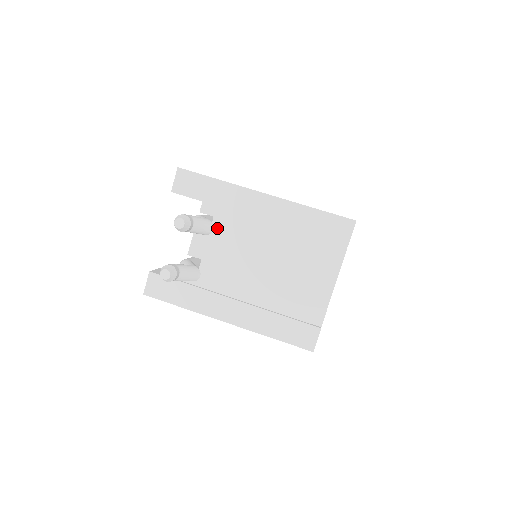
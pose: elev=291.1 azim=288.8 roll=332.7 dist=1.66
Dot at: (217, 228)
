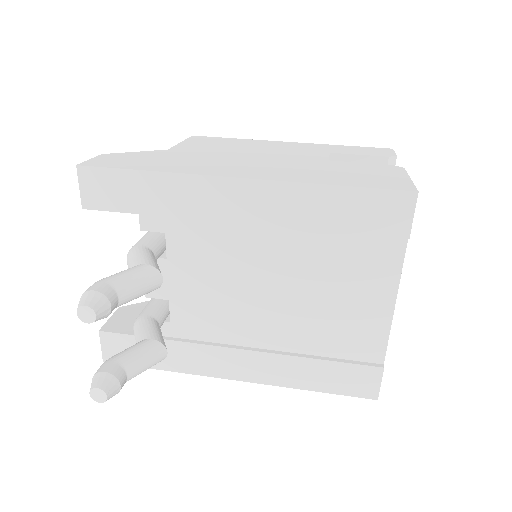
Dot at: (177, 250)
